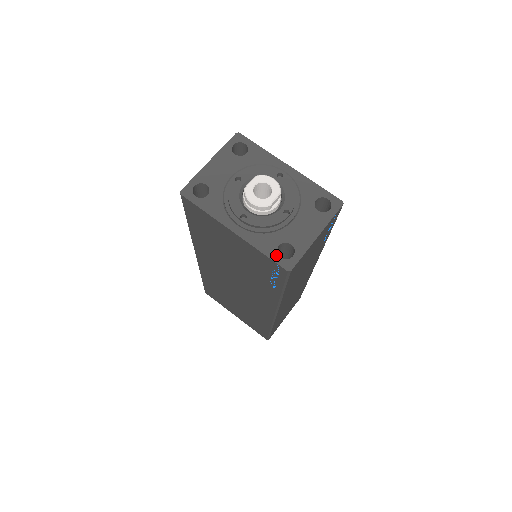
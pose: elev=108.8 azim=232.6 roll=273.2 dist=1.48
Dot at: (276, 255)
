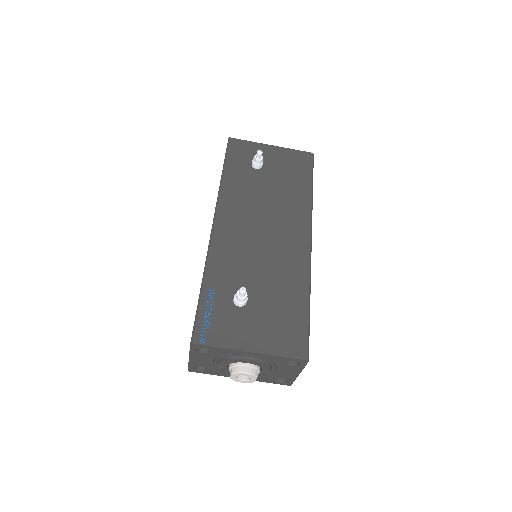
Dot at: (276, 382)
